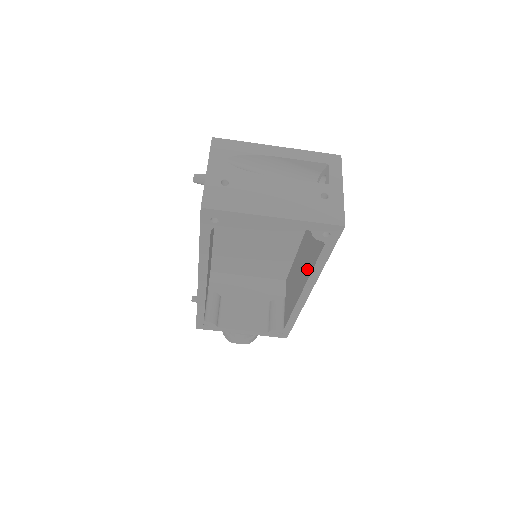
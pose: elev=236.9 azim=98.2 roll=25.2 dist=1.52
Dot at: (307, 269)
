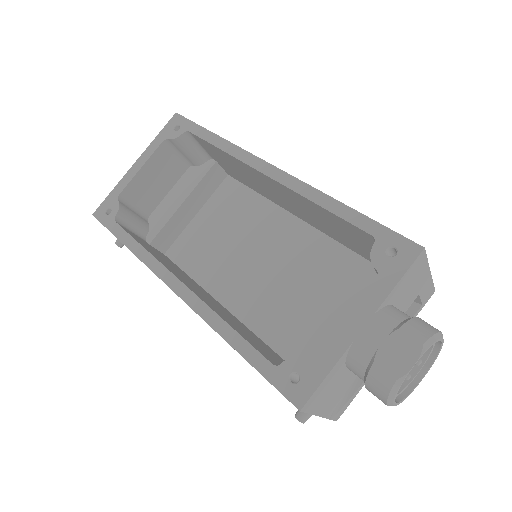
Dot at: (245, 169)
